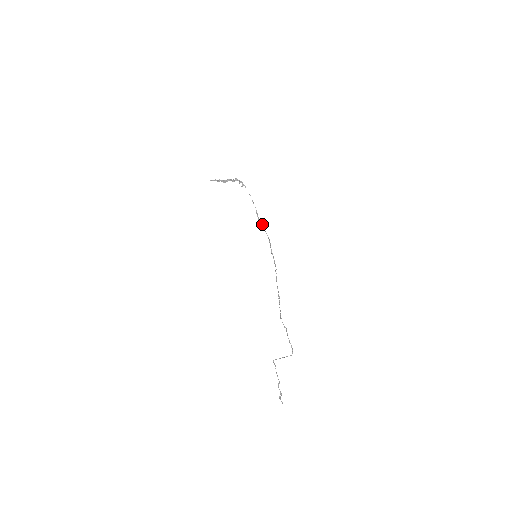
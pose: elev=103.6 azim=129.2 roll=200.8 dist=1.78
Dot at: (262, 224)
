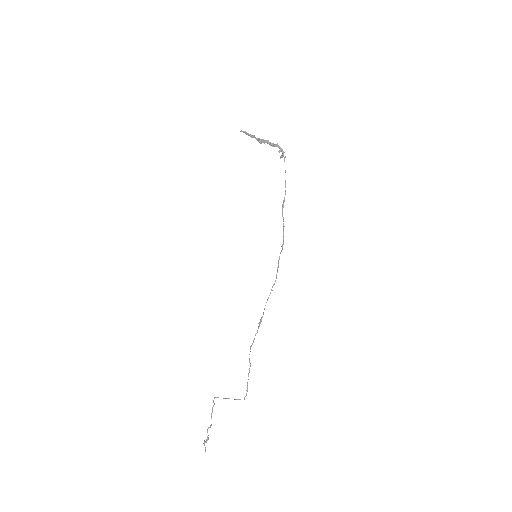
Dot at: occluded
